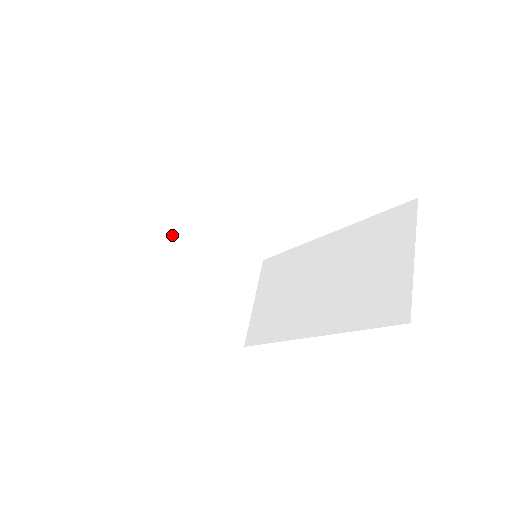
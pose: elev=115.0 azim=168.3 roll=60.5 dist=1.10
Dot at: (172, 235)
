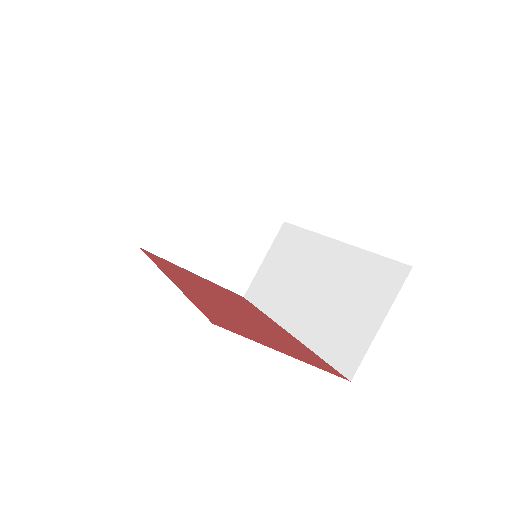
Dot at: (199, 188)
